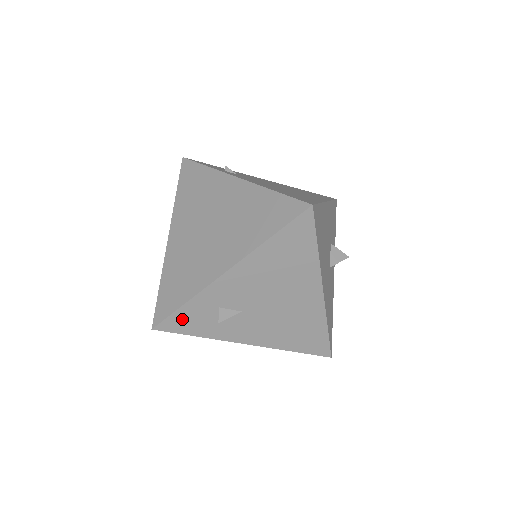
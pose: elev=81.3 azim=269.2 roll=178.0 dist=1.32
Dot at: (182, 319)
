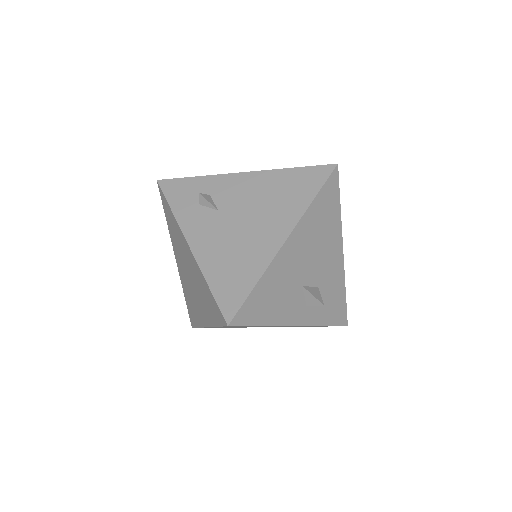
Dot at: (180, 187)
